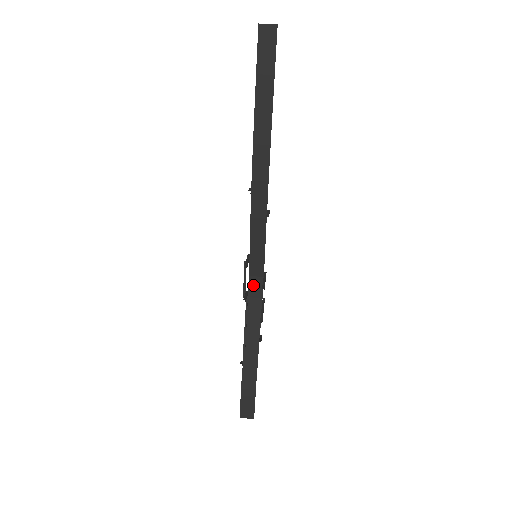
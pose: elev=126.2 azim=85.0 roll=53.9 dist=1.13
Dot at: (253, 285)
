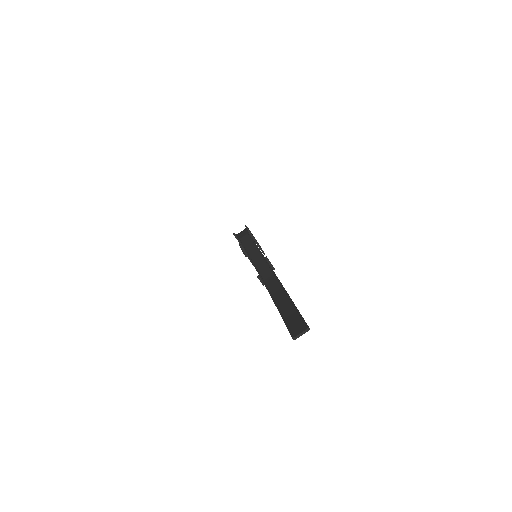
Dot at: occluded
